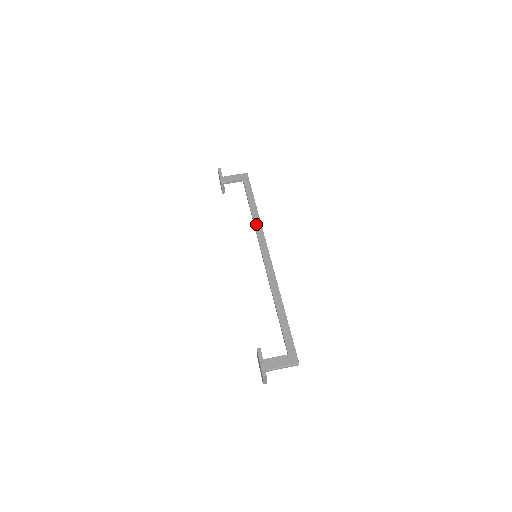
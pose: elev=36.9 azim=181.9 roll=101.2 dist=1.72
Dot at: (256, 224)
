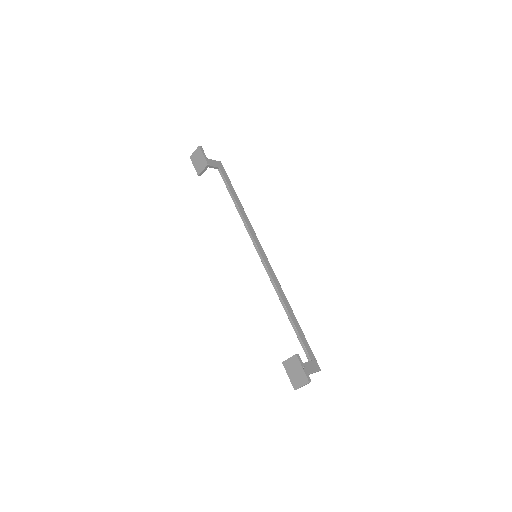
Dot at: (247, 221)
